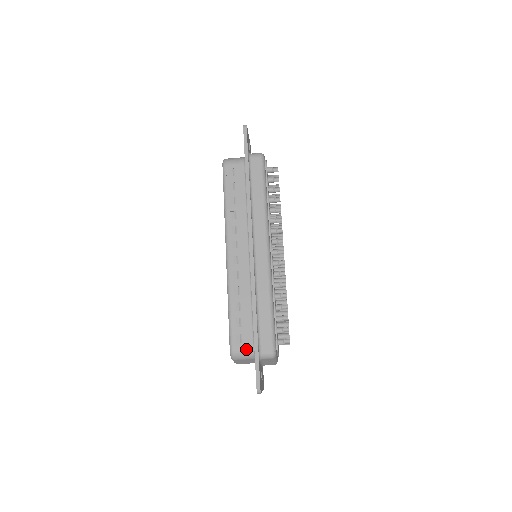
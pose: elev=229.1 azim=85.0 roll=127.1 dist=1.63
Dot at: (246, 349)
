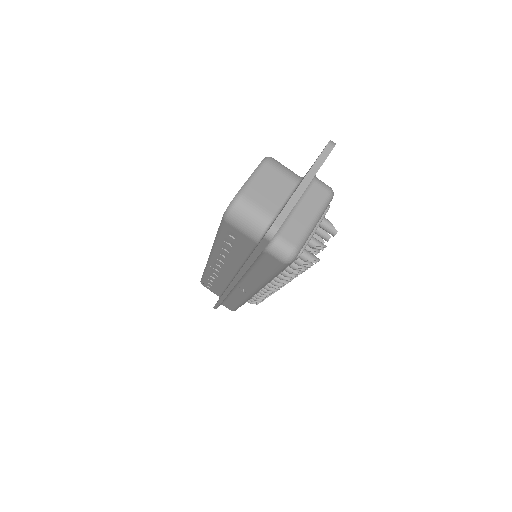
Dot at: occluded
